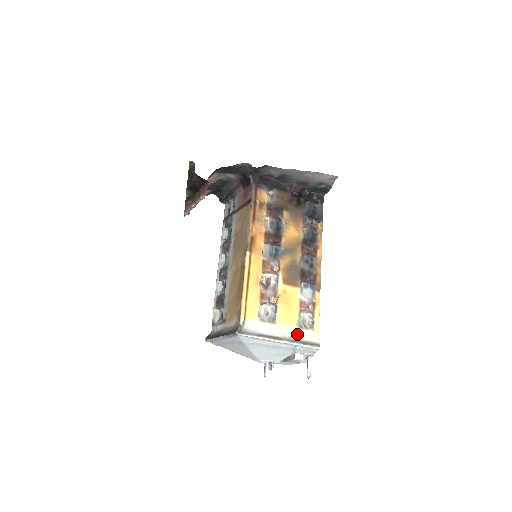
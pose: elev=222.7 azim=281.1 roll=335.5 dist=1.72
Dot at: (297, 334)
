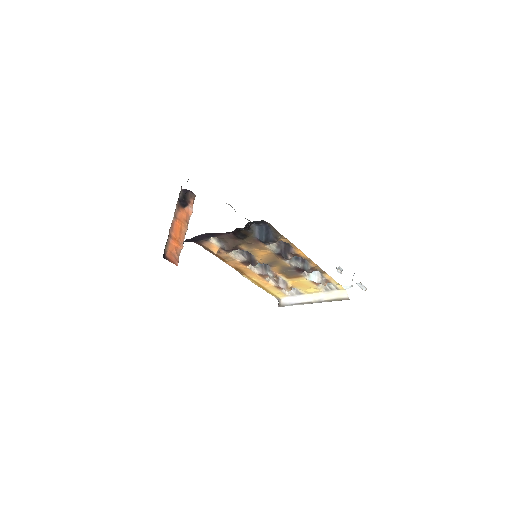
Dot at: (325, 296)
